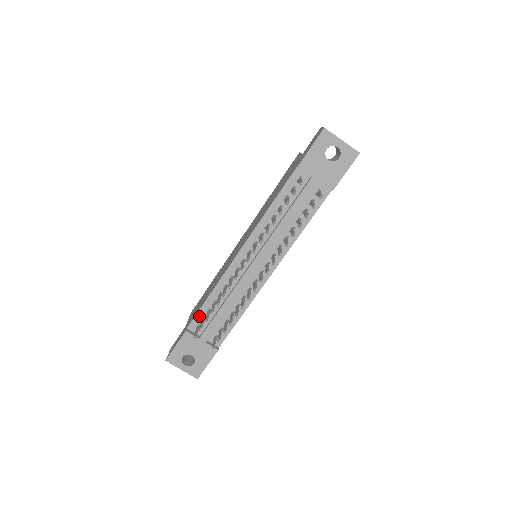
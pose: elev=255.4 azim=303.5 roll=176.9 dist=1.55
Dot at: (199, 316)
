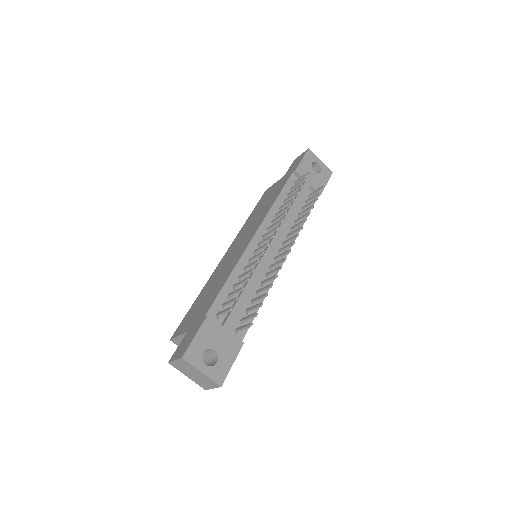
Dot at: (219, 301)
